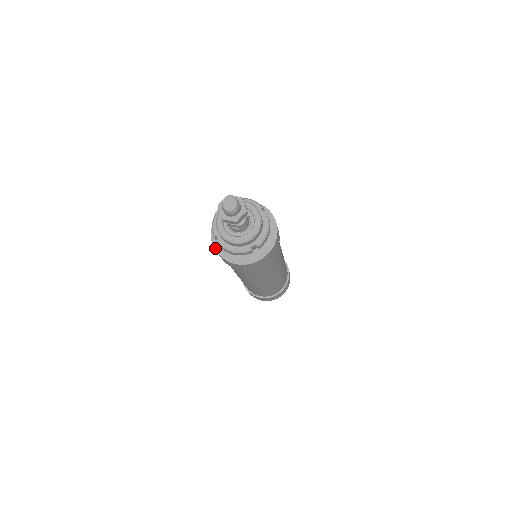
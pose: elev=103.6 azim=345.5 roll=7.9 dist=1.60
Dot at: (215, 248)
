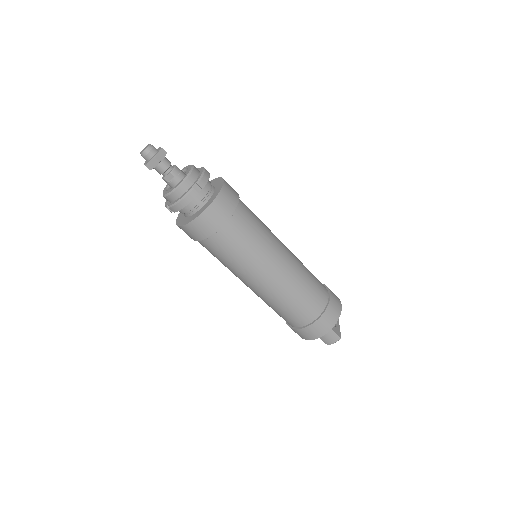
Dot at: (179, 225)
